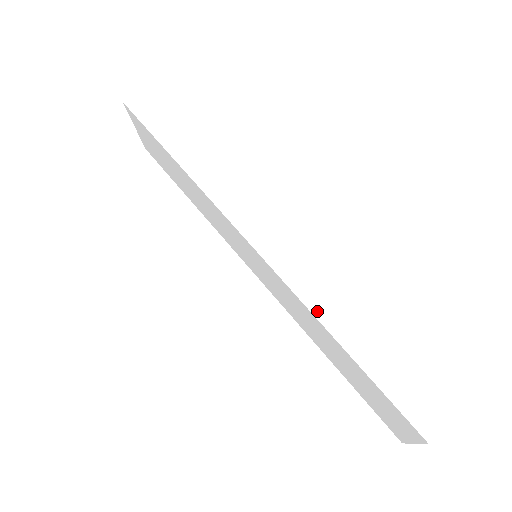
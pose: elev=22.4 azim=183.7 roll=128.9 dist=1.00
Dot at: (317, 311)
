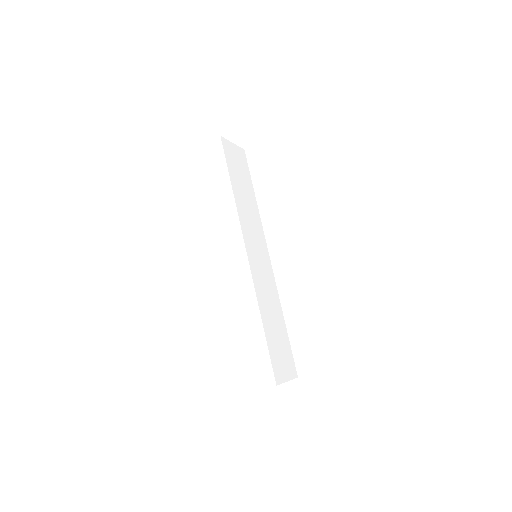
Dot at: (255, 306)
